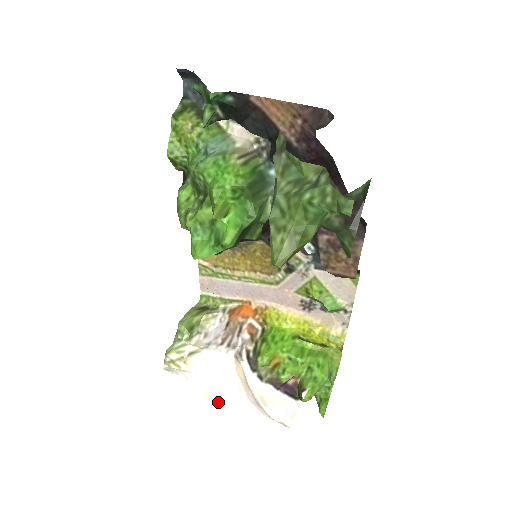
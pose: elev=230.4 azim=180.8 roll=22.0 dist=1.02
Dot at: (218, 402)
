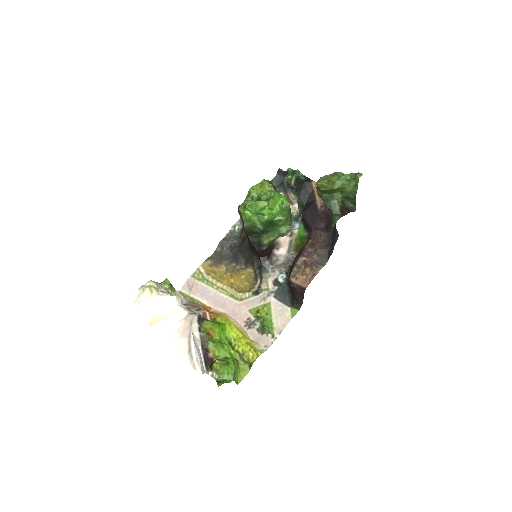
Dot at: (157, 329)
